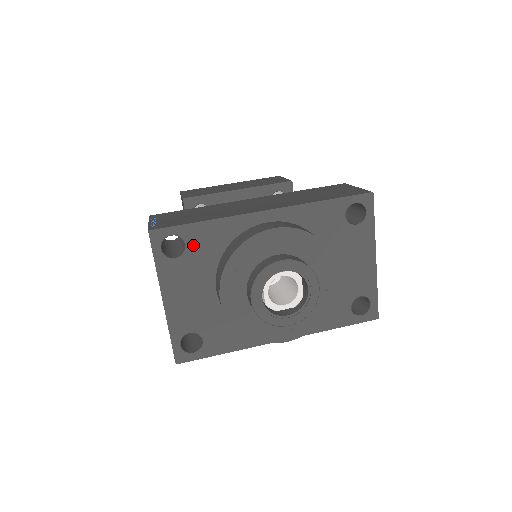
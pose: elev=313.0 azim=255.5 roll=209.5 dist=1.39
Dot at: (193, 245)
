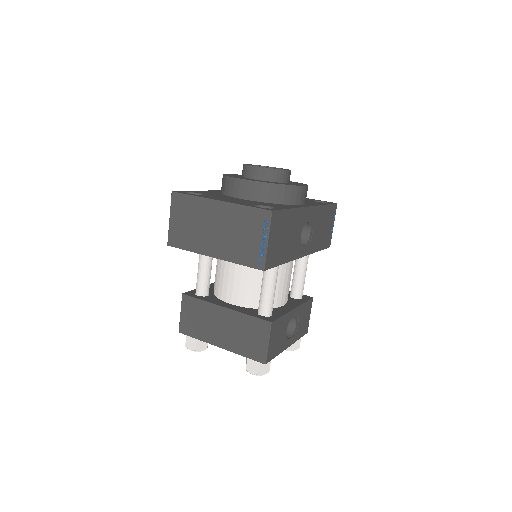
Dot at: (203, 193)
